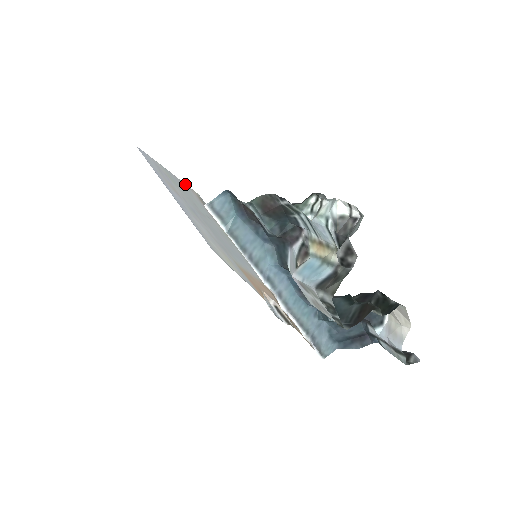
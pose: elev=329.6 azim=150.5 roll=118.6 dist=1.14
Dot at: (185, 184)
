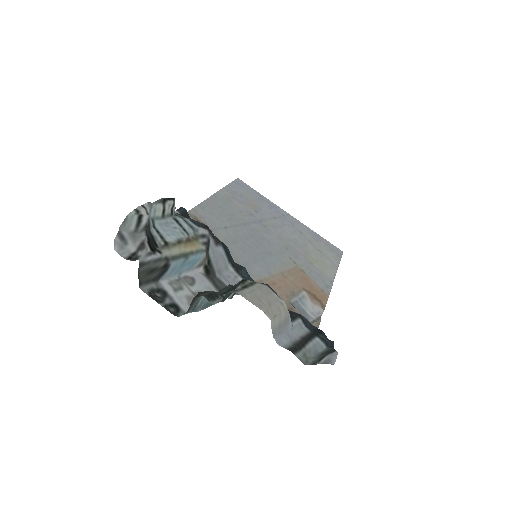
Dot at: (197, 206)
